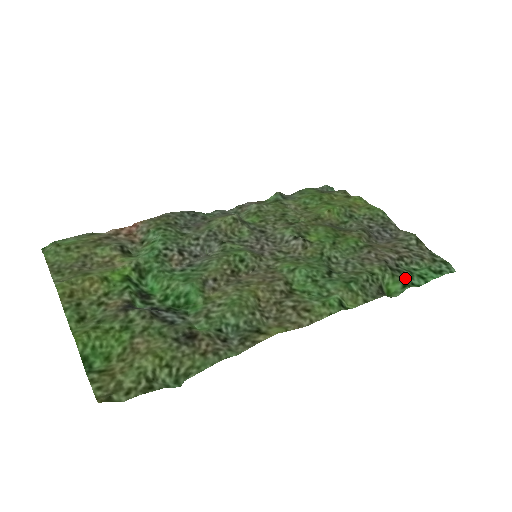
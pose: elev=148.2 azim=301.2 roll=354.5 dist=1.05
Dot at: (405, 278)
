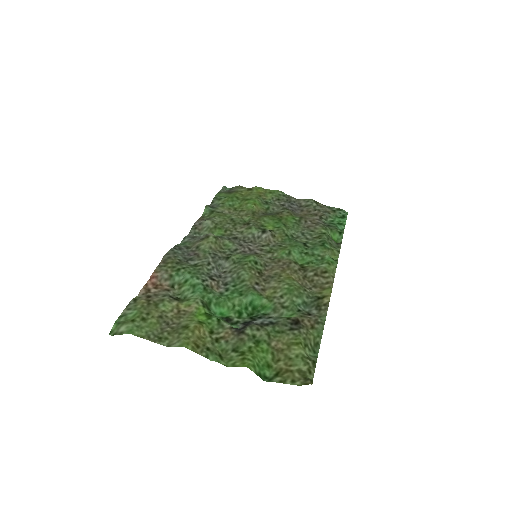
Dot at: (336, 228)
